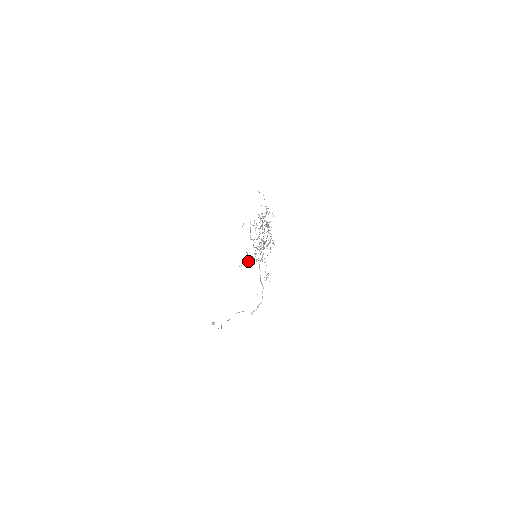
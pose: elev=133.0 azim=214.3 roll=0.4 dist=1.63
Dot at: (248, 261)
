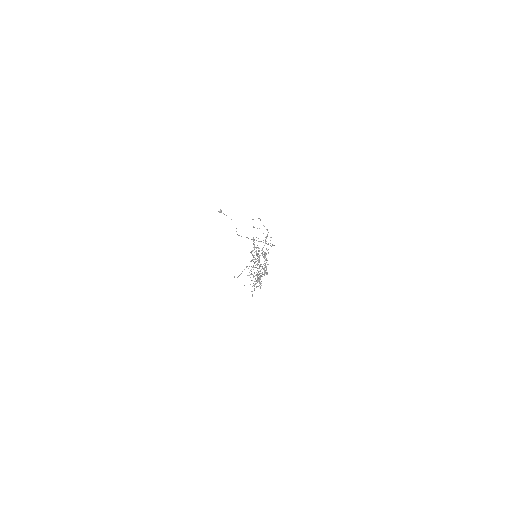
Dot at: occluded
